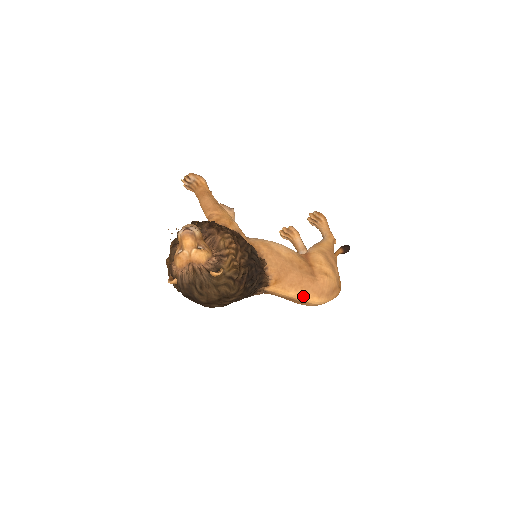
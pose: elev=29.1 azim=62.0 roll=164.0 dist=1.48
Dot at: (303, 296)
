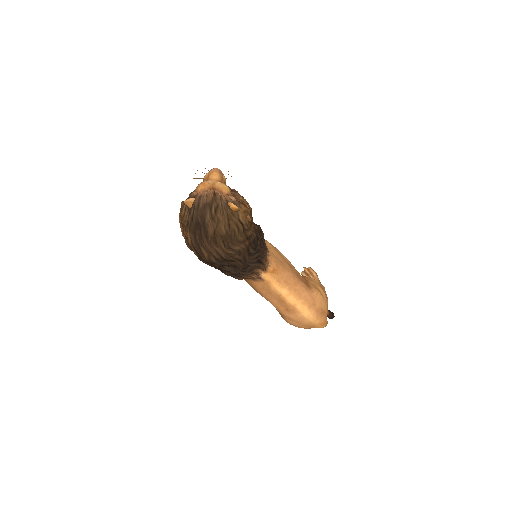
Dot at: (295, 299)
